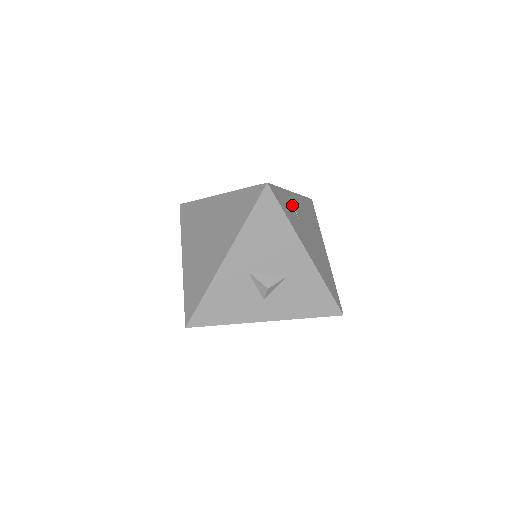
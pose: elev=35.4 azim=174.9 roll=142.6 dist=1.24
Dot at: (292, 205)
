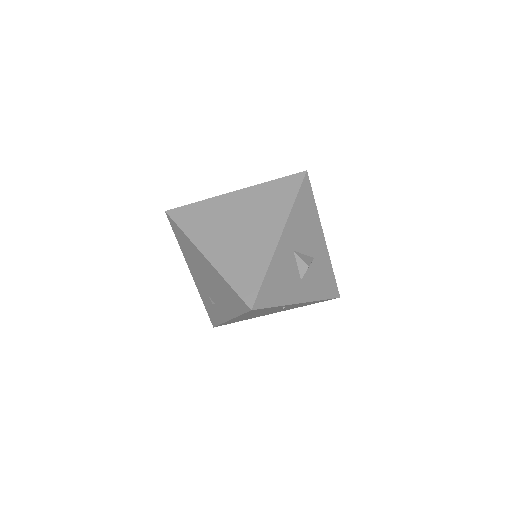
Dot at: occluded
